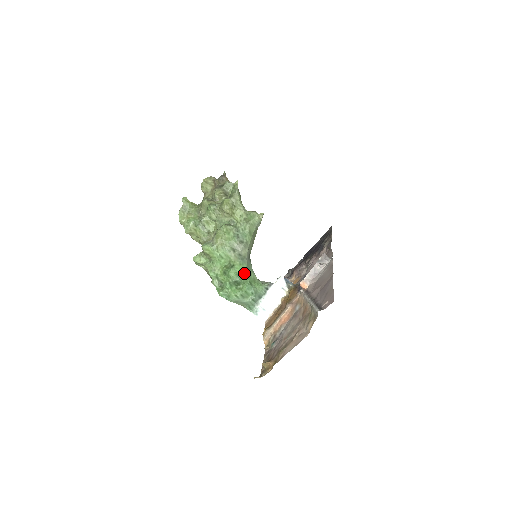
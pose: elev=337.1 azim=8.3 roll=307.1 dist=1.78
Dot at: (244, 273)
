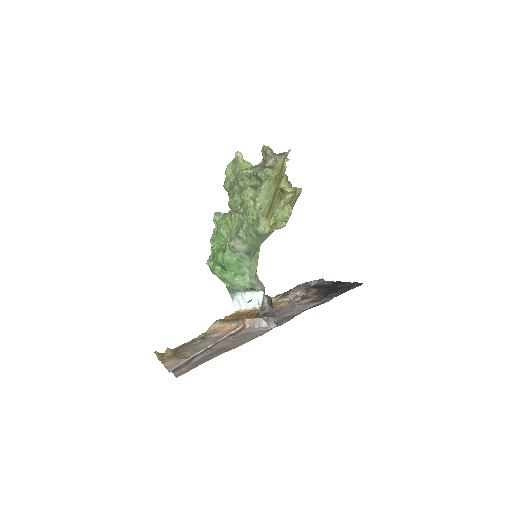
Dot at: (231, 264)
